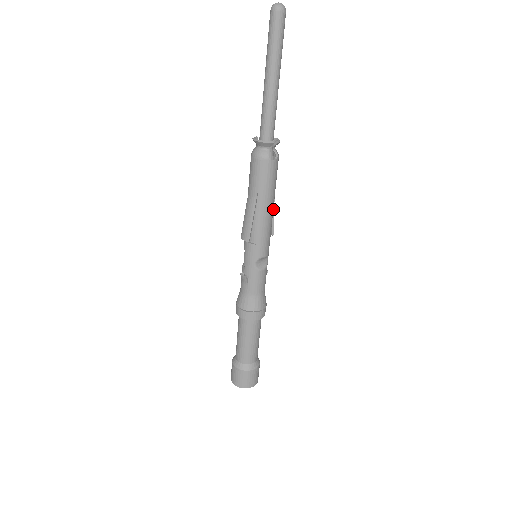
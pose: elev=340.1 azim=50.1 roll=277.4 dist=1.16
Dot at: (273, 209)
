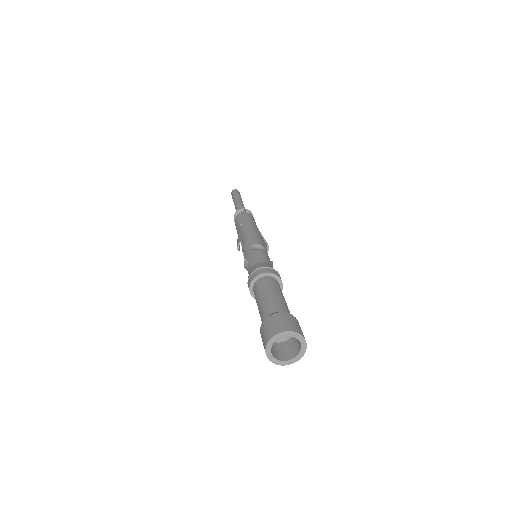
Dot at: (261, 235)
